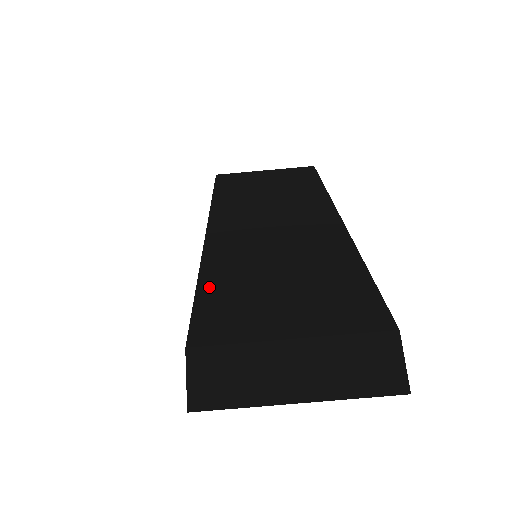
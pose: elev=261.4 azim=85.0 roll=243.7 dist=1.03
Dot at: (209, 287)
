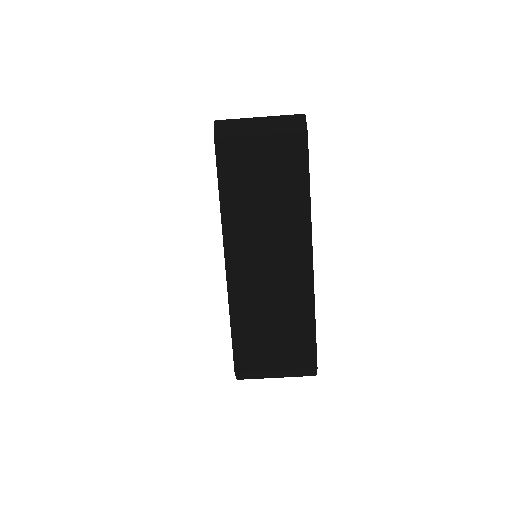
Dot at: (237, 332)
